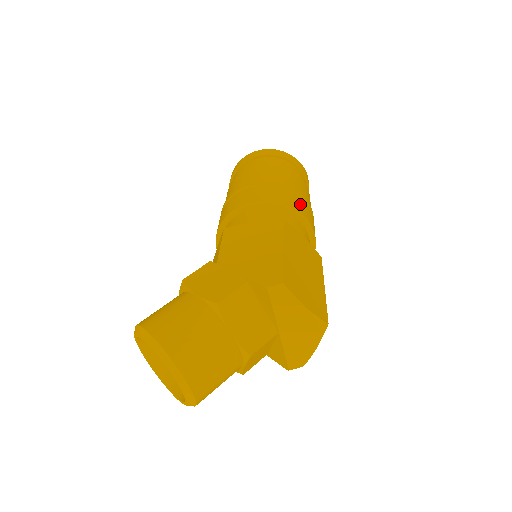
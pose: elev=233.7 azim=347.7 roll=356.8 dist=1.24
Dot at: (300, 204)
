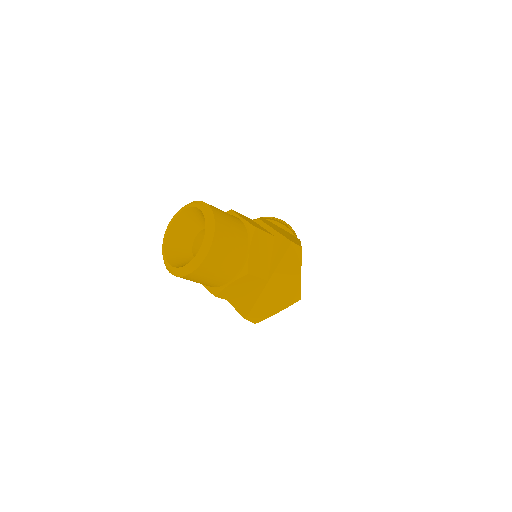
Dot at: occluded
